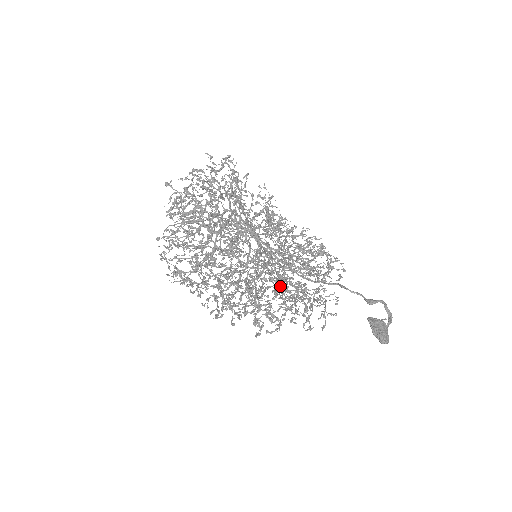
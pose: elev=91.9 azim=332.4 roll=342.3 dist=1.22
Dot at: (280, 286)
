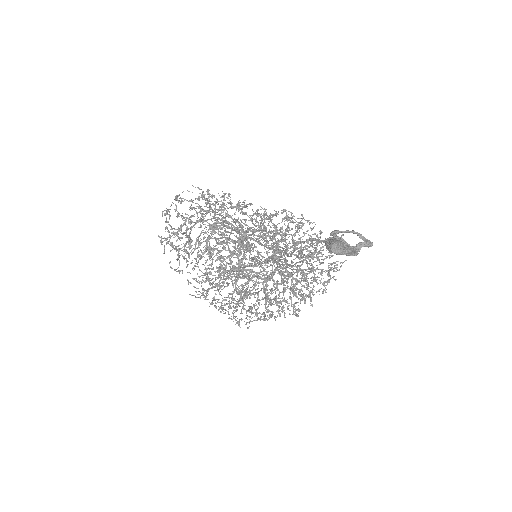
Dot at: (280, 273)
